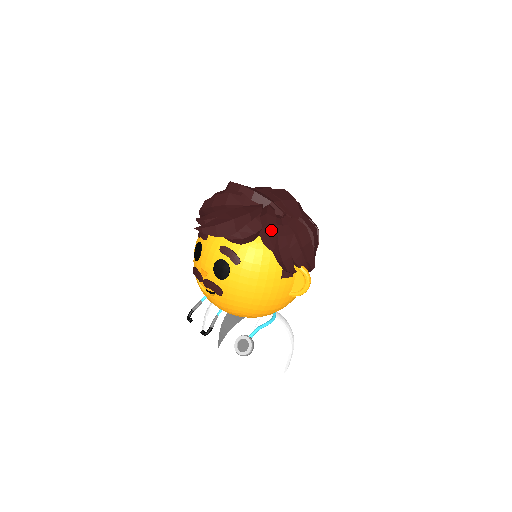
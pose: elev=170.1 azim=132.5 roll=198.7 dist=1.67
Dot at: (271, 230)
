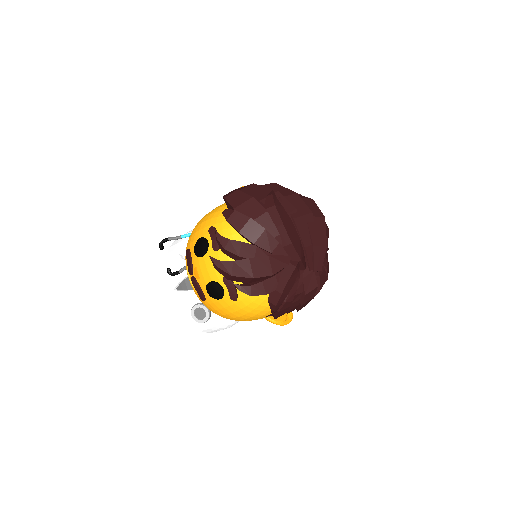
Dot at: (283, 297)
